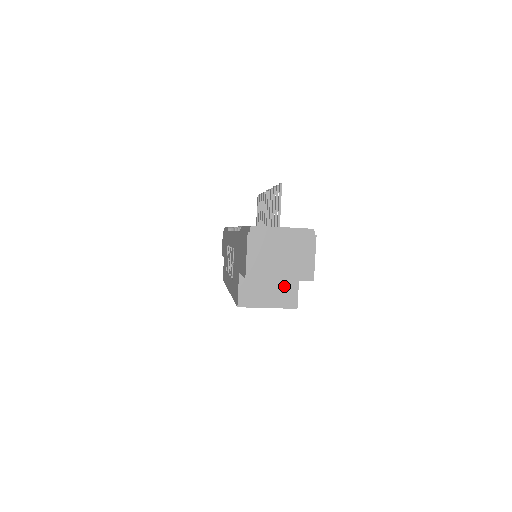
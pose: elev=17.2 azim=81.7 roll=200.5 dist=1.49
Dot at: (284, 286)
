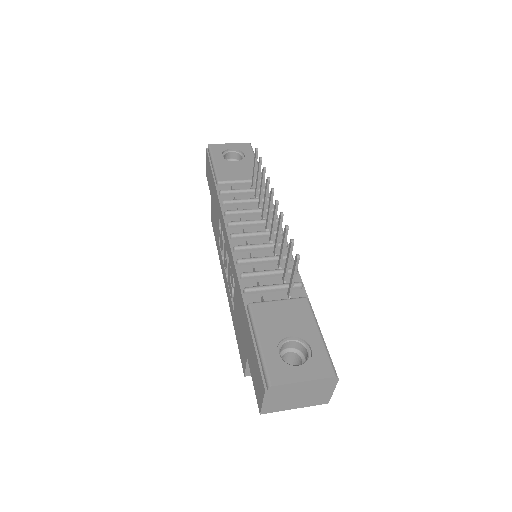
Dot at: occluded
